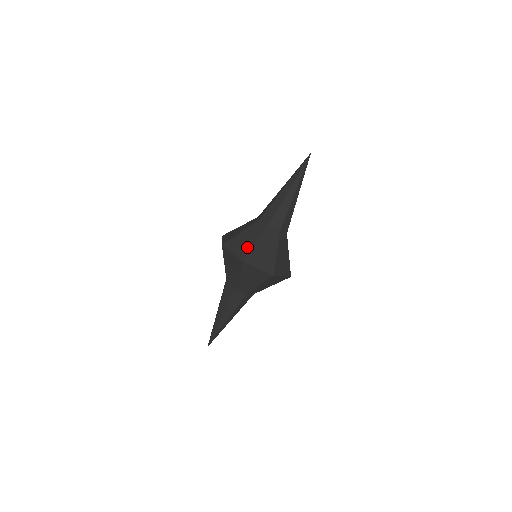
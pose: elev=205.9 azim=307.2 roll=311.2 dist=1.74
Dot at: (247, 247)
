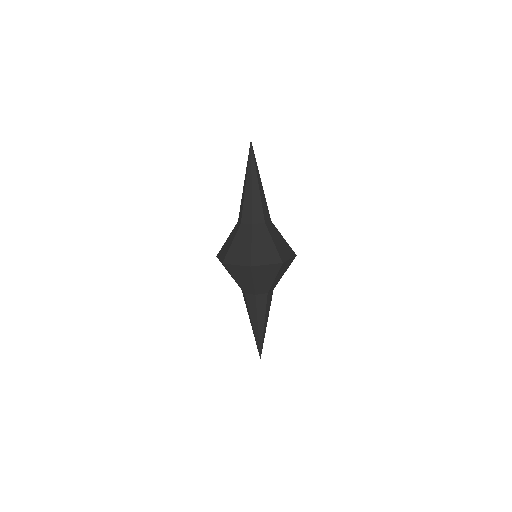
Dot at: (227, 249)
